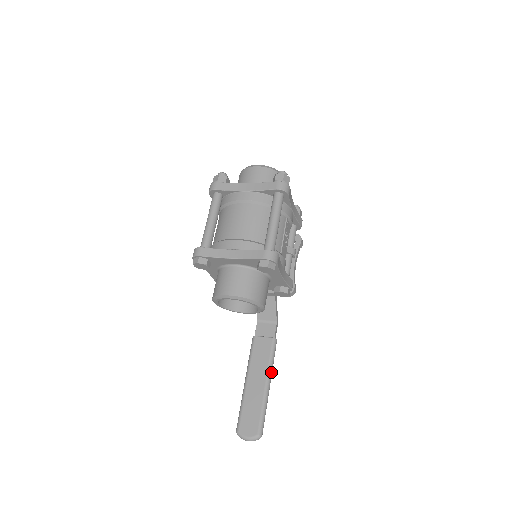
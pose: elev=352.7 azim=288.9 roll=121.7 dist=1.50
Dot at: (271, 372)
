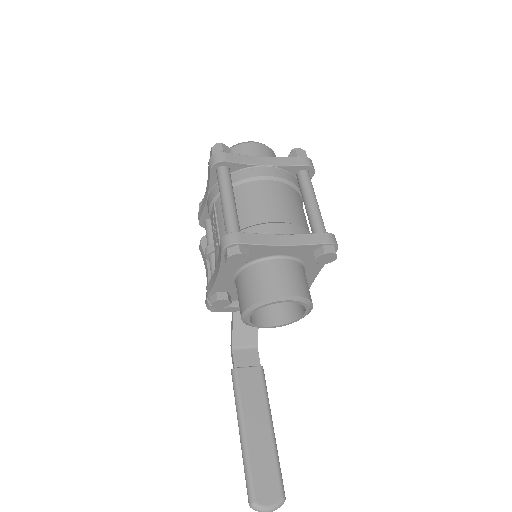
Dot at: (270, 410)
